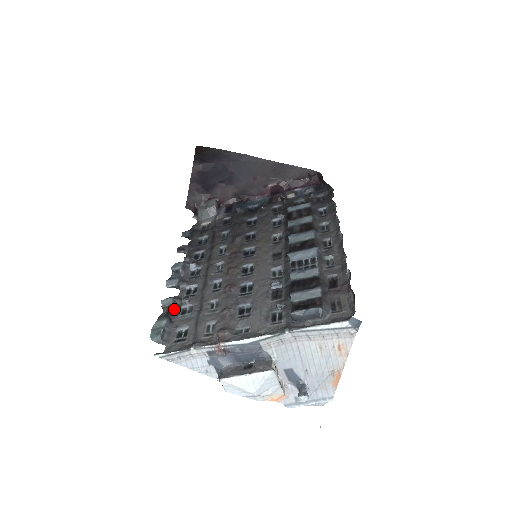
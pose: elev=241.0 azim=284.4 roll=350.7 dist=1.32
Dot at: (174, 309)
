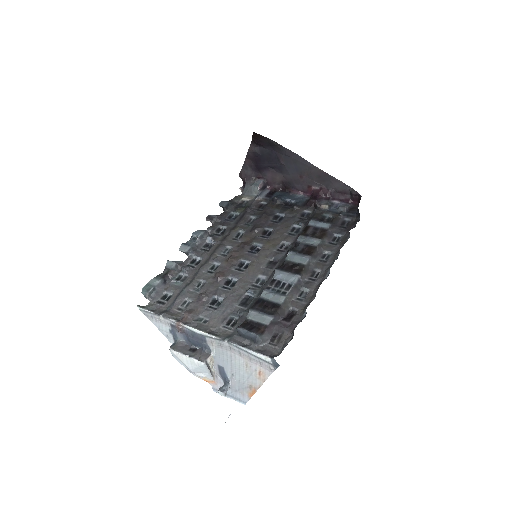
Dot at: (173, 273)
